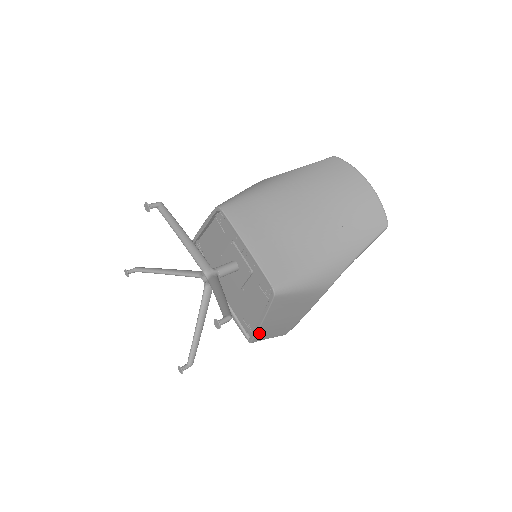
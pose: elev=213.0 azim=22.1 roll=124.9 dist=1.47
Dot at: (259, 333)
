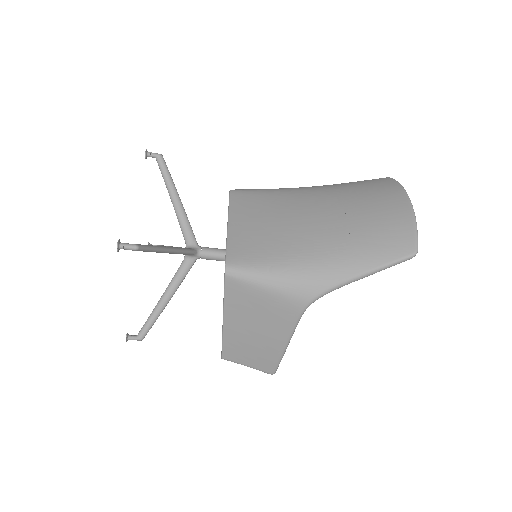
Dot at: (227, 343)
